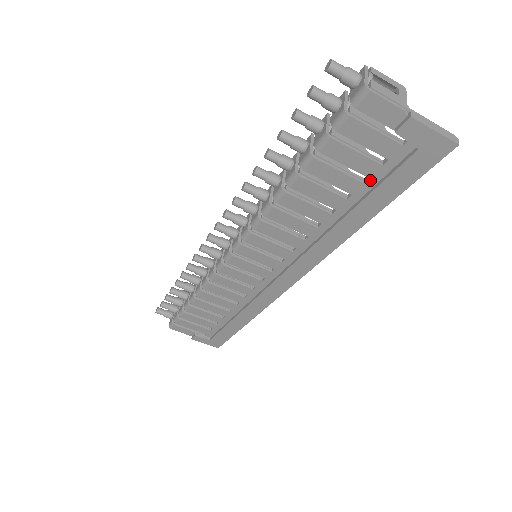
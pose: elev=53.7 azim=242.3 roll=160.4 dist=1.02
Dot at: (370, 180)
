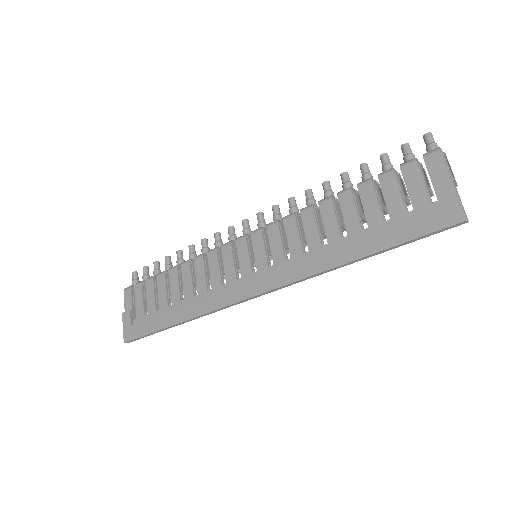
Dot at: (390, 221)
